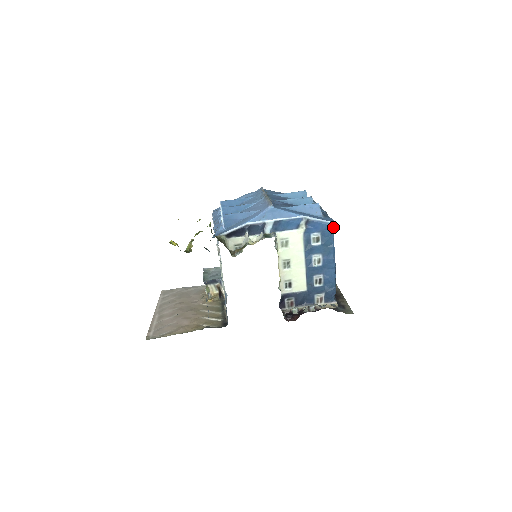
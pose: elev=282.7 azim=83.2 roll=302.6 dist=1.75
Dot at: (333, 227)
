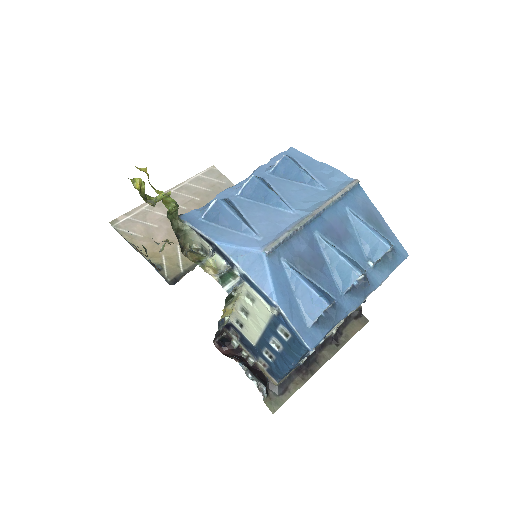
Dot at: (308, 348)
